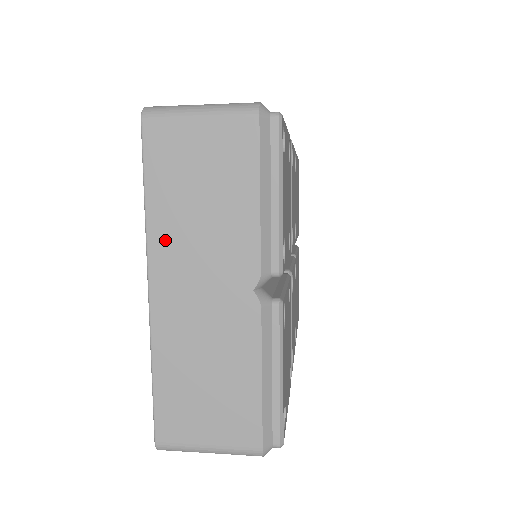
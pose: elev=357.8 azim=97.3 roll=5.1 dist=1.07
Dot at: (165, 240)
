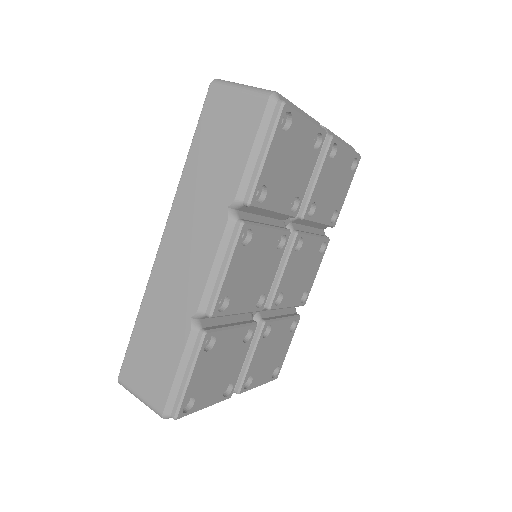
Dot at: occluded
